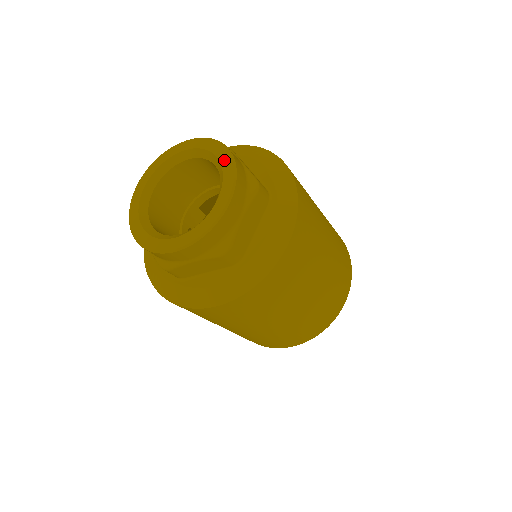
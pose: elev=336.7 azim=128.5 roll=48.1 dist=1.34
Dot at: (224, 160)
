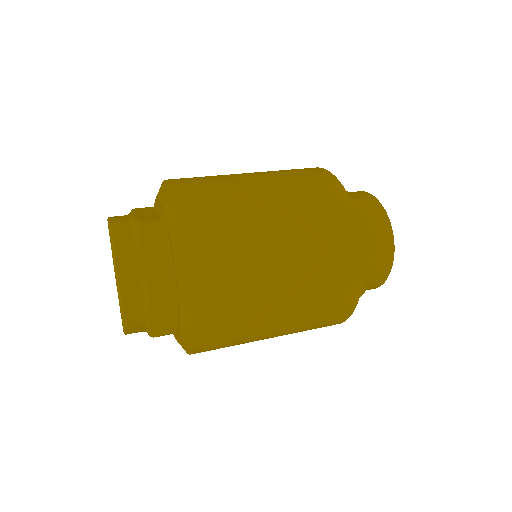
Dot at: (116, 278)
